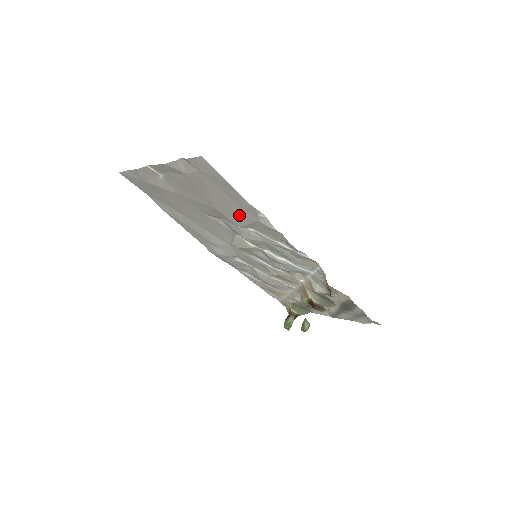
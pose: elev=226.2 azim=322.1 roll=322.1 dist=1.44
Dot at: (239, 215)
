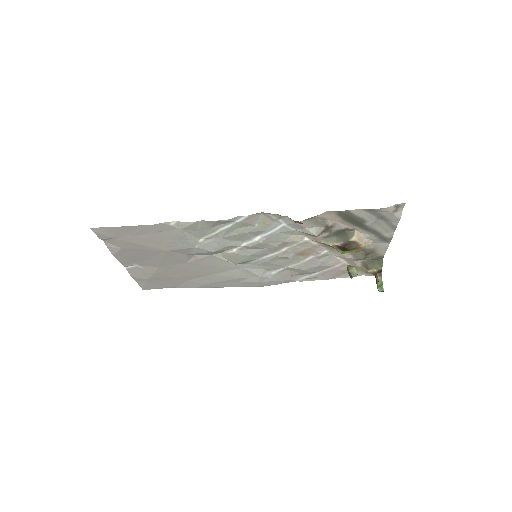
Dot at: (174, 239)
